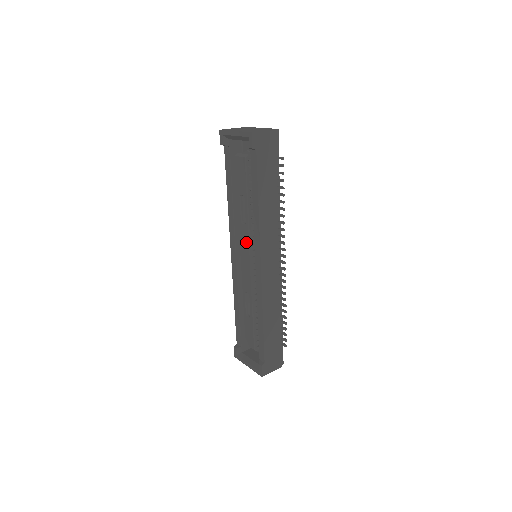
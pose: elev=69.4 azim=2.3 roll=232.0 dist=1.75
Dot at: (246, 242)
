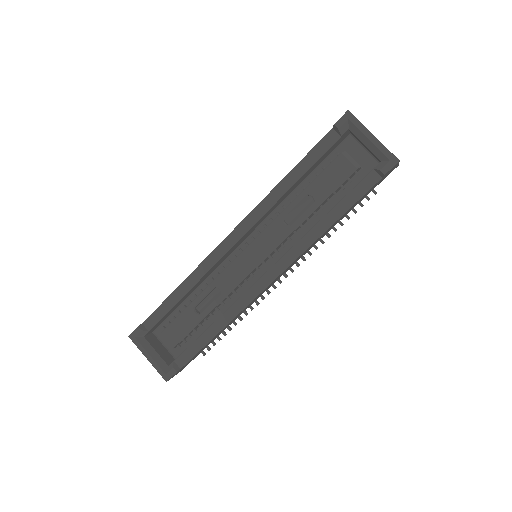
Dot at: (271, 243)
